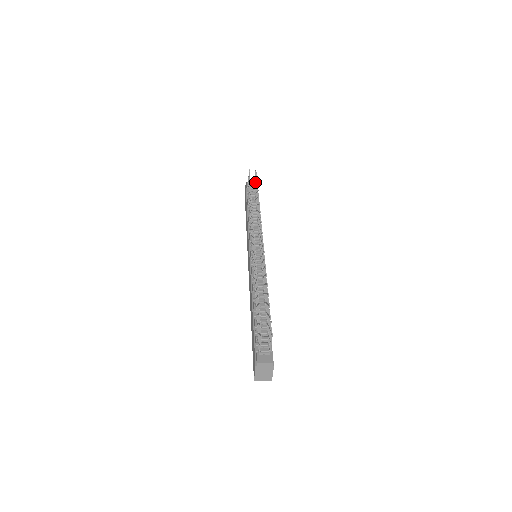
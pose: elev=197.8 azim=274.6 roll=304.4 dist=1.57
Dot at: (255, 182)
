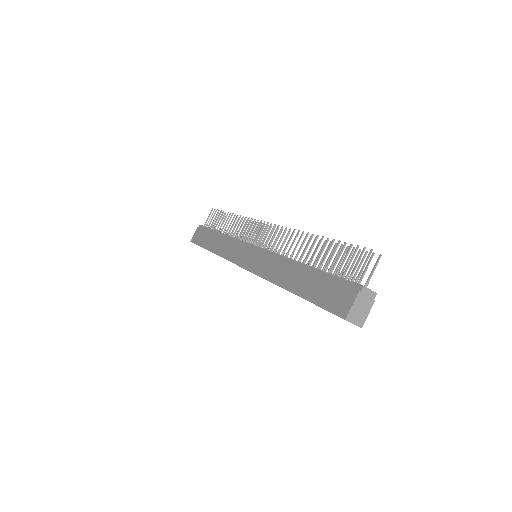
Dot at: occluded
